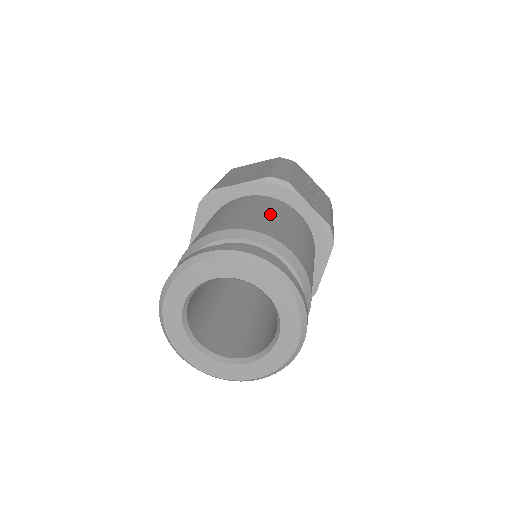
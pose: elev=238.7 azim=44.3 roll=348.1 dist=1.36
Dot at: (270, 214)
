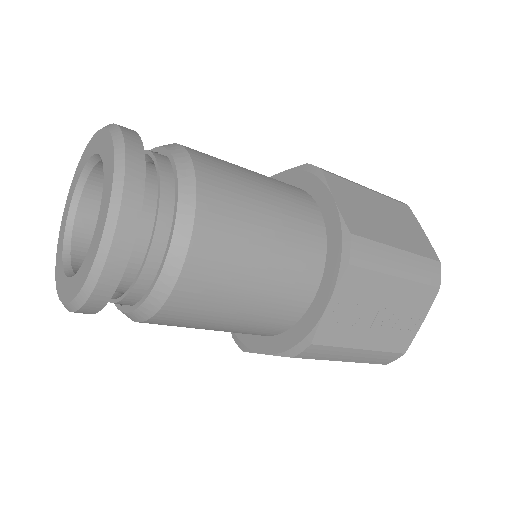
Dot at: occluded
